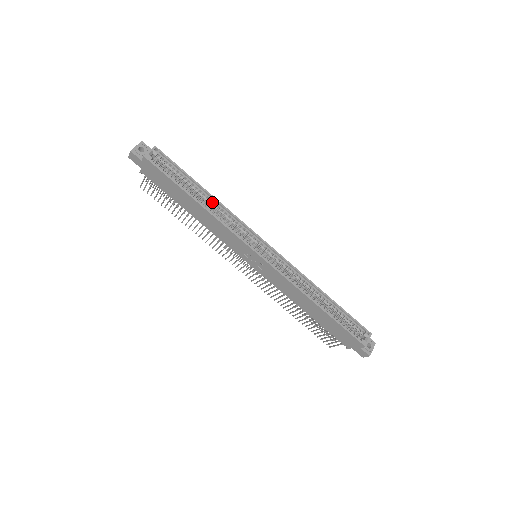
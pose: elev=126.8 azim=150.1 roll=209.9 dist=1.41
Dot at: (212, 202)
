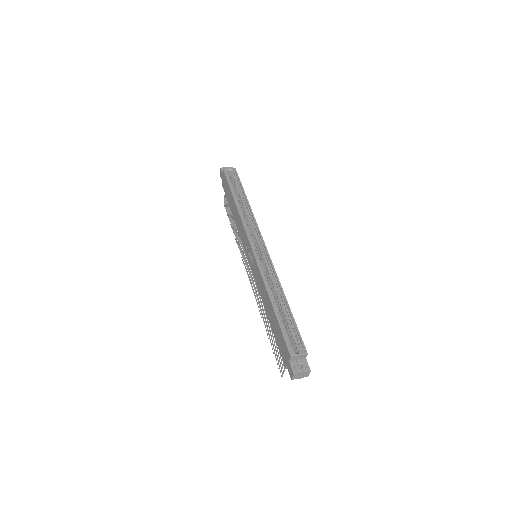
Dot at: (246, 206)
